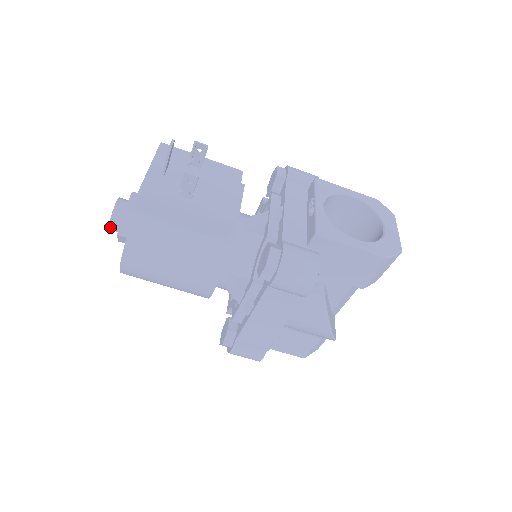
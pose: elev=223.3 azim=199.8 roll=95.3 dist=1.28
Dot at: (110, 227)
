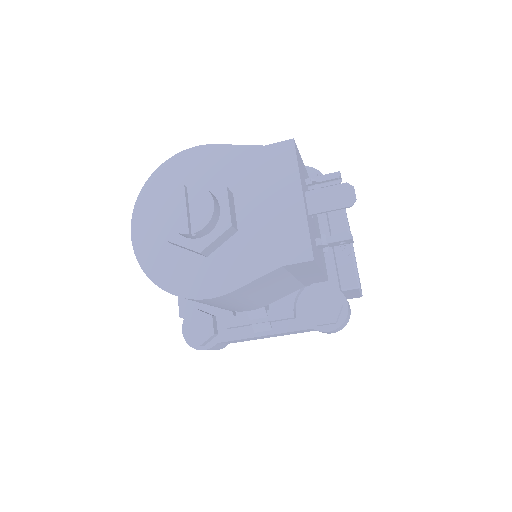
Dot at: (186, 234)
